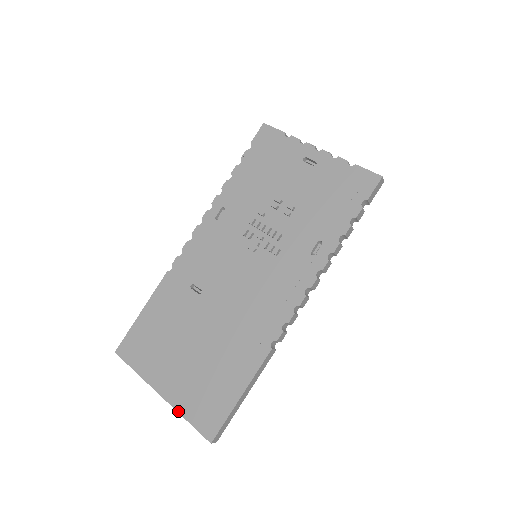
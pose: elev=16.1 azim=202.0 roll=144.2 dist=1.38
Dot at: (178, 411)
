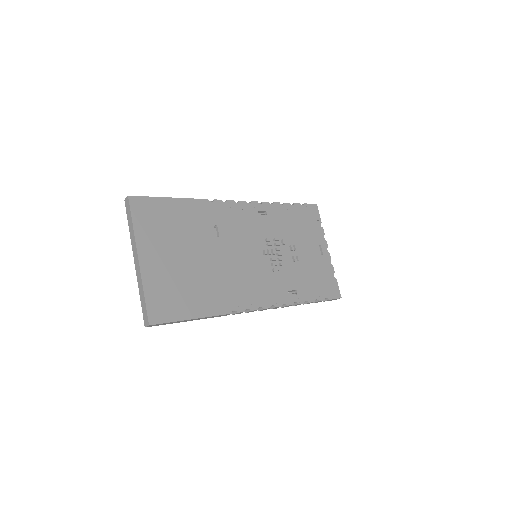
Dot at: (143, 283)
